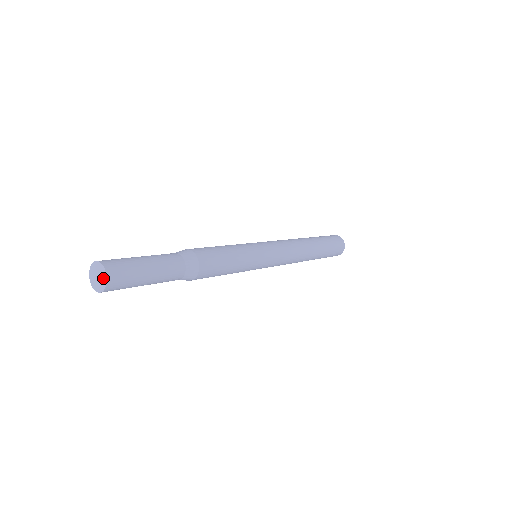
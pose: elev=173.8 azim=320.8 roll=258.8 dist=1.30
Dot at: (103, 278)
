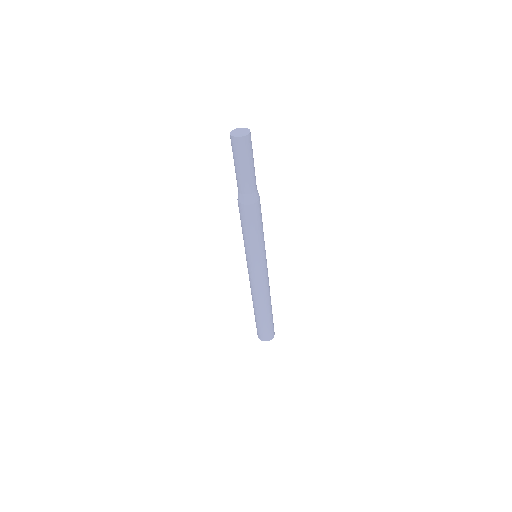
Dot at: (246, 133)
